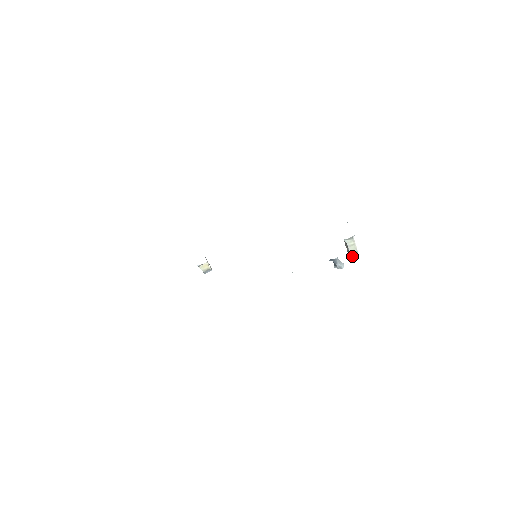
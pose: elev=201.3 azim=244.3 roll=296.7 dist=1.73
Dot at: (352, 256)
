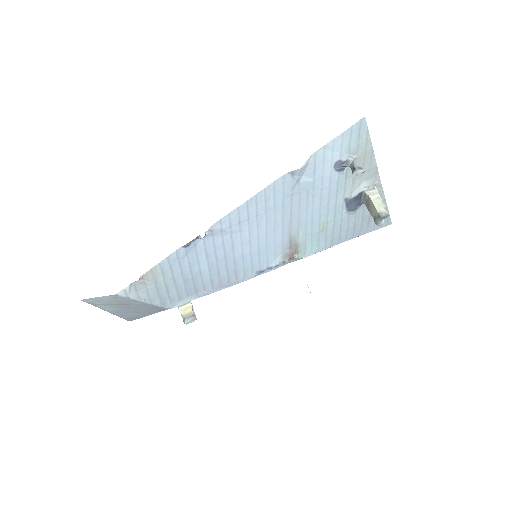
Dot at: (381, 214)
